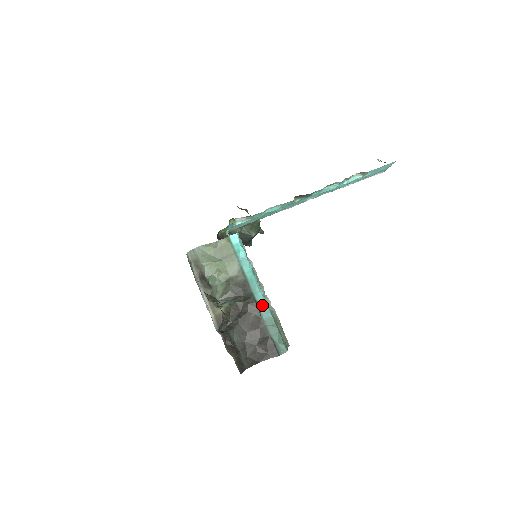
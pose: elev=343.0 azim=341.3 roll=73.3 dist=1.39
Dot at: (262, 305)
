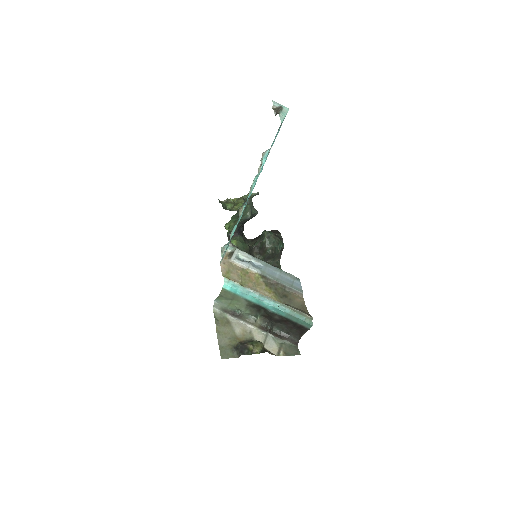
Dot at: (276, 311)
